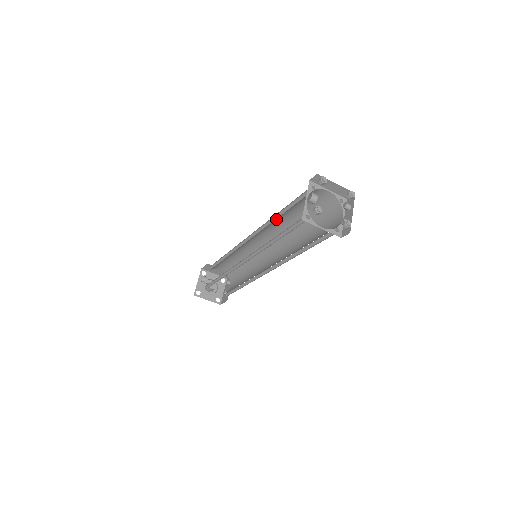
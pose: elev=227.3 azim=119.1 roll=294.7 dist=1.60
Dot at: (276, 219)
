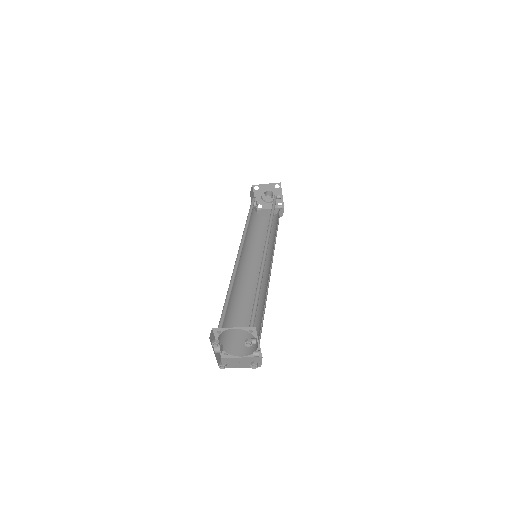
Dot at: (233, 283)
